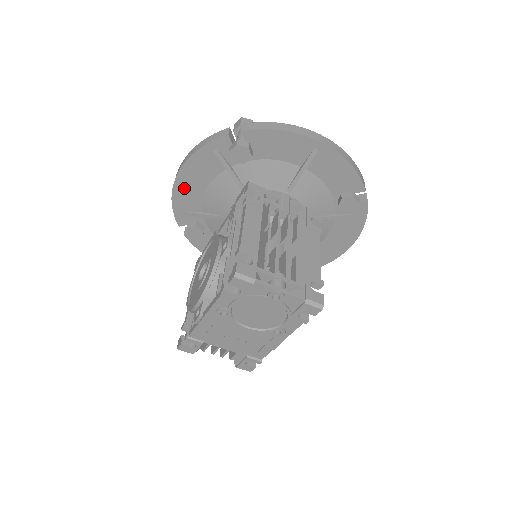
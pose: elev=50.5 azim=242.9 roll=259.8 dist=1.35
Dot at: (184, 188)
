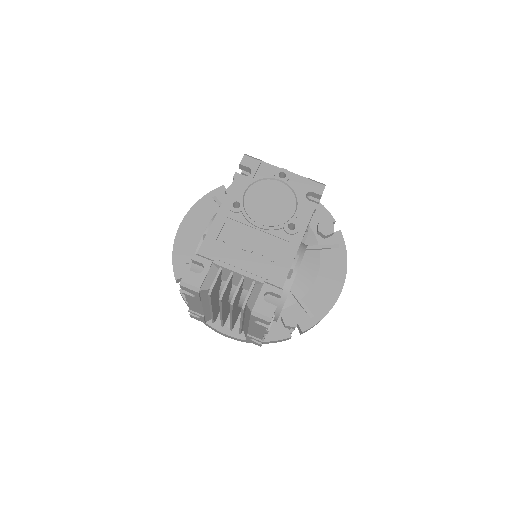
Dot at: (186, 235)
